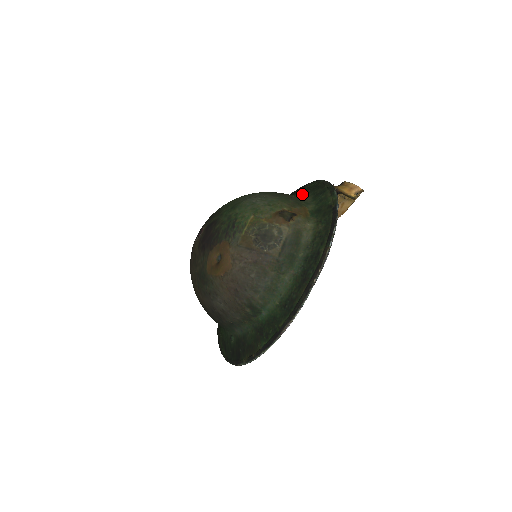
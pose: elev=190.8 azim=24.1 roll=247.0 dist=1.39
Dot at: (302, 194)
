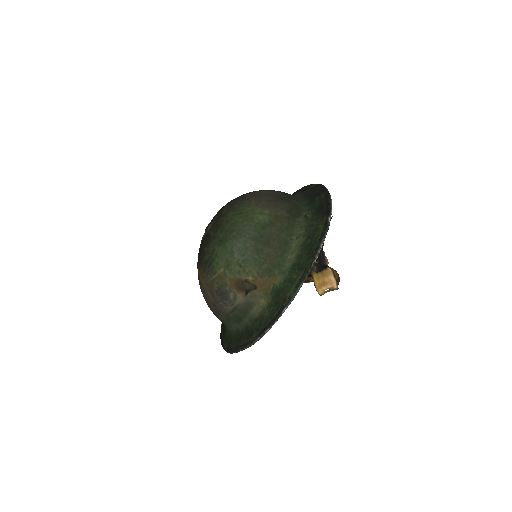
Dot at: (303, 238)
